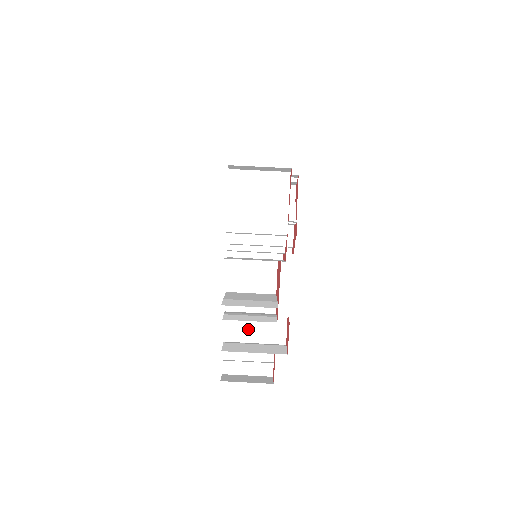
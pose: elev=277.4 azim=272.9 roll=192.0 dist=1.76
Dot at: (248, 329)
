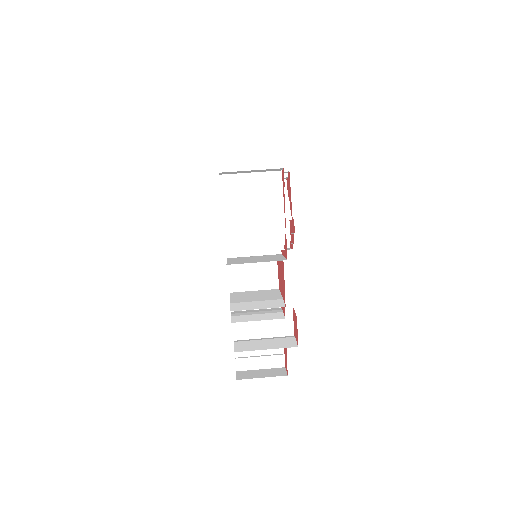
Dot at: (256, 326)
